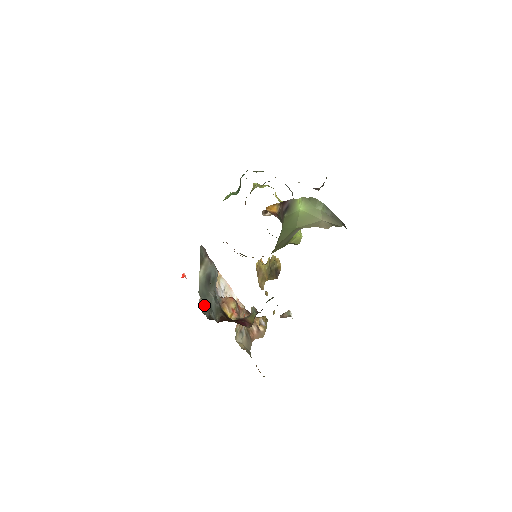
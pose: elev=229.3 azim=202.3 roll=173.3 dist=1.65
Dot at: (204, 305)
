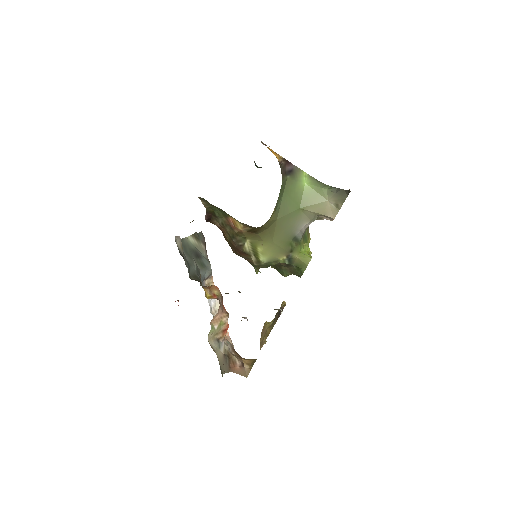
Dot at: (181, 248)
